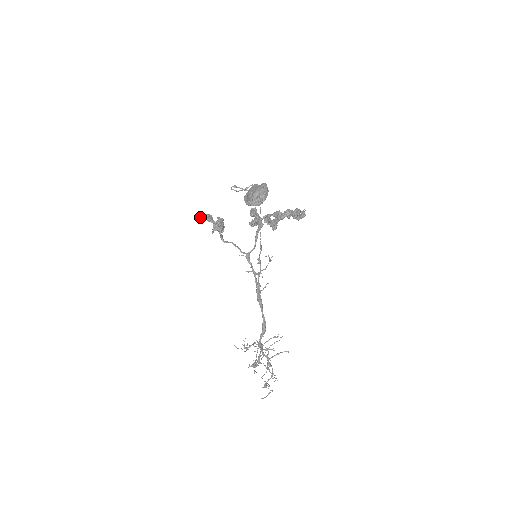
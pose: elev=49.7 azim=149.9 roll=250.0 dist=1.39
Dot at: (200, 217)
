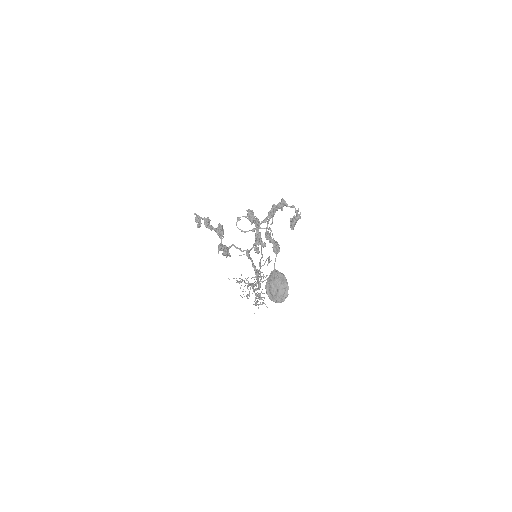
Dot at: (198, 224)
